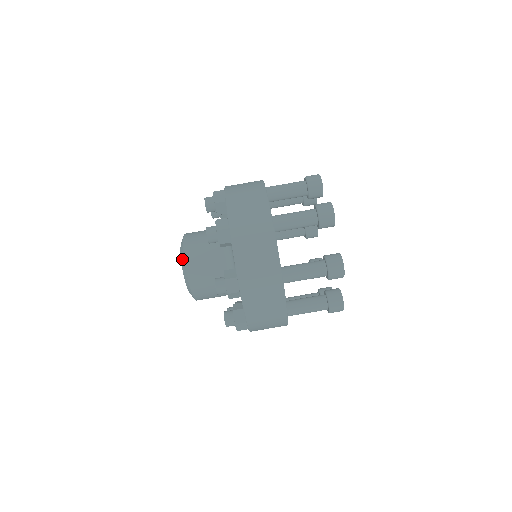
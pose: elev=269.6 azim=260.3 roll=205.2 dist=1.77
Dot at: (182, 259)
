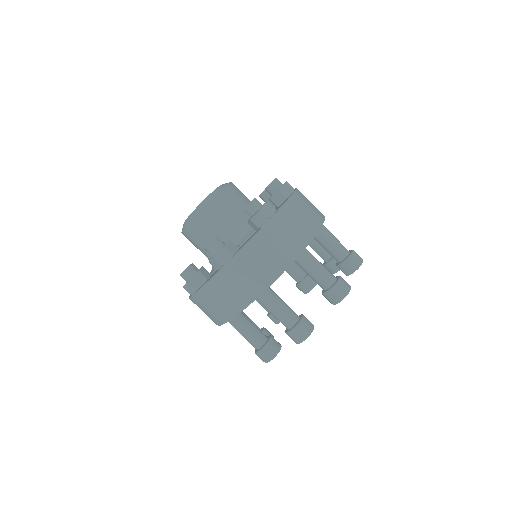
Dot at: (211, 195)
